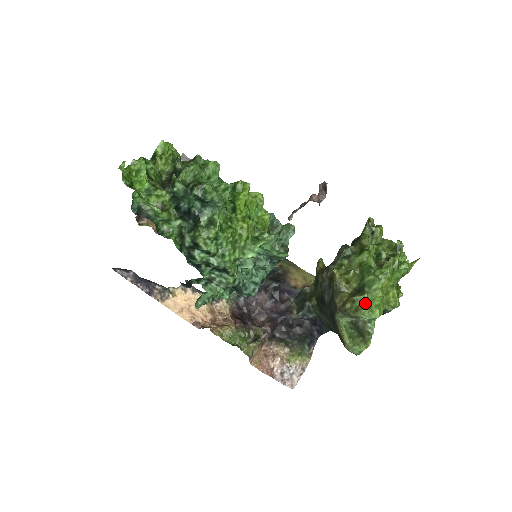
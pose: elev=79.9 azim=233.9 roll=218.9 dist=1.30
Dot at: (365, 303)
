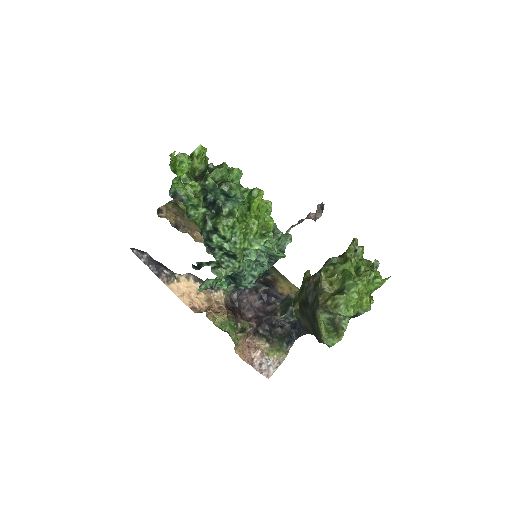
Dot at: (343, 301)
